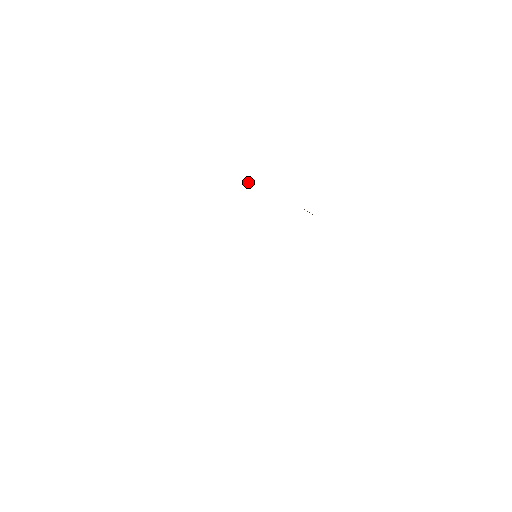
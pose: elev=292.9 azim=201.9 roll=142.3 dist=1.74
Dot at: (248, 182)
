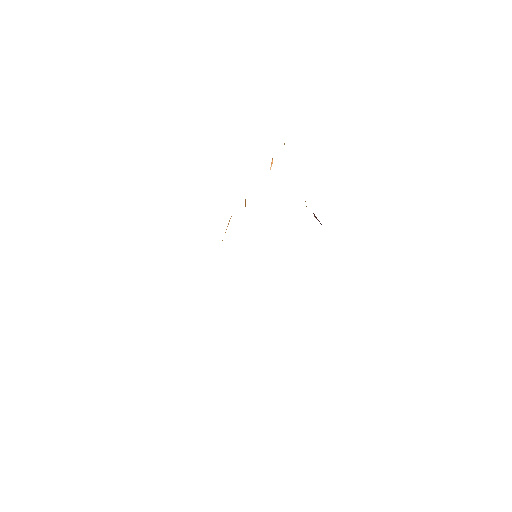
Dot at: (272, 159)
